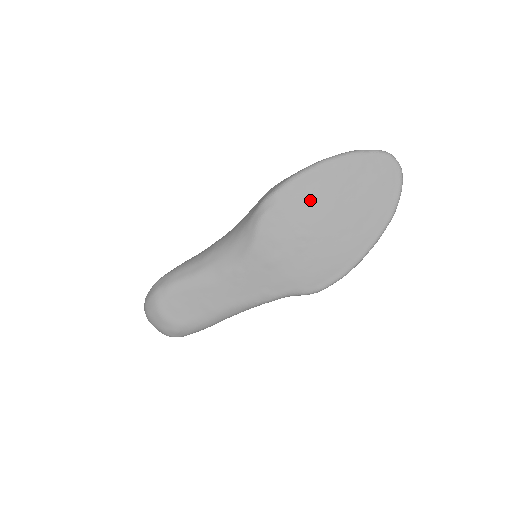
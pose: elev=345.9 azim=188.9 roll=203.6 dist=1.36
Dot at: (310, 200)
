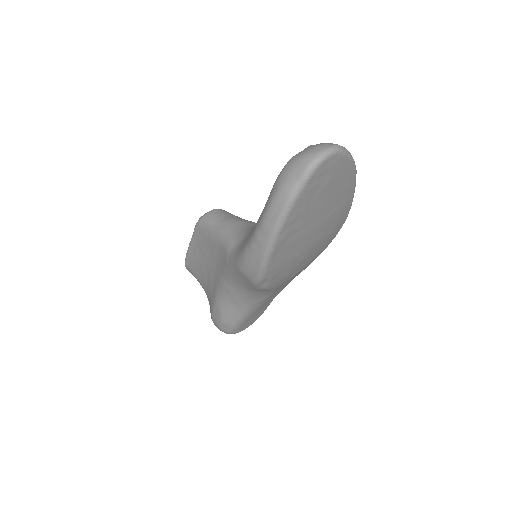
Dot at: (290, 252)
